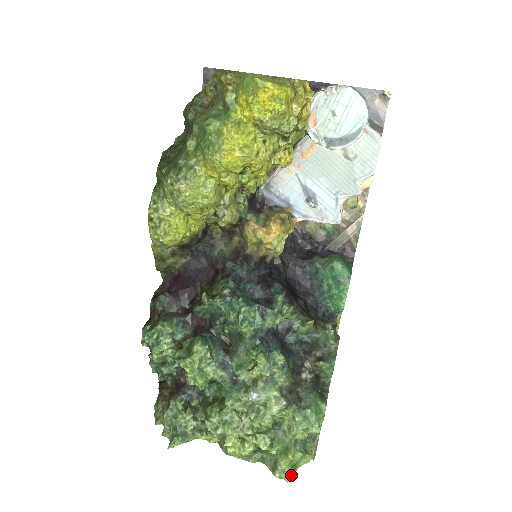
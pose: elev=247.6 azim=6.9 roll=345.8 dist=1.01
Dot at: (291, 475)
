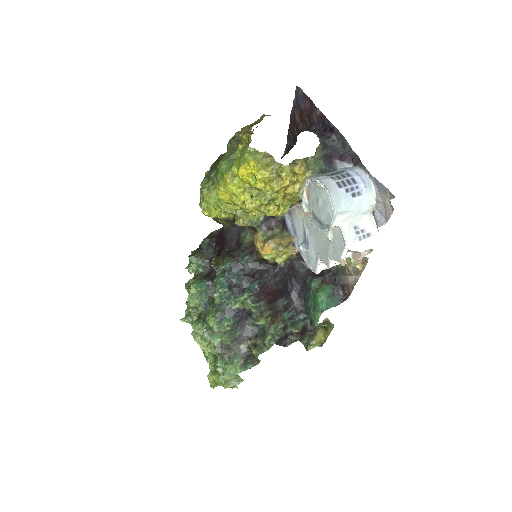
Dot at: (212, 386)
